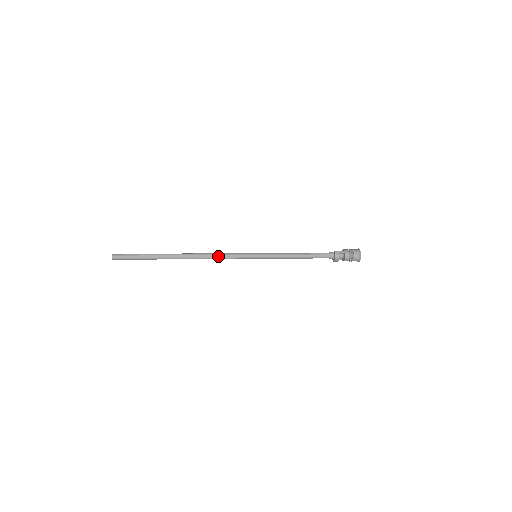
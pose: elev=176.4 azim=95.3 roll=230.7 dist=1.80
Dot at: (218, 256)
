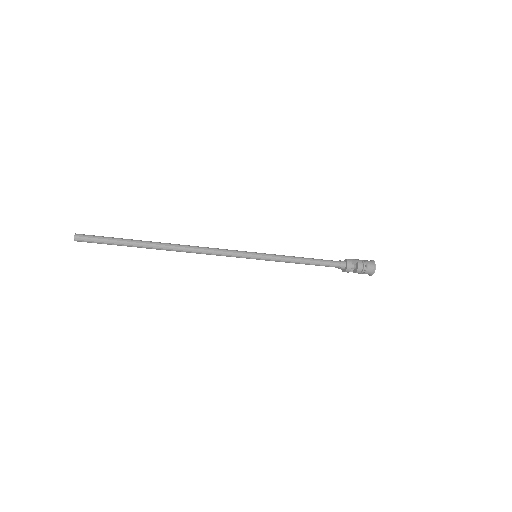
Dot at: (211, 250)
